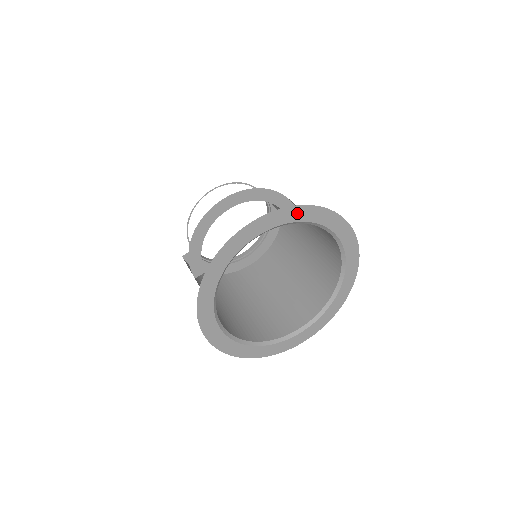
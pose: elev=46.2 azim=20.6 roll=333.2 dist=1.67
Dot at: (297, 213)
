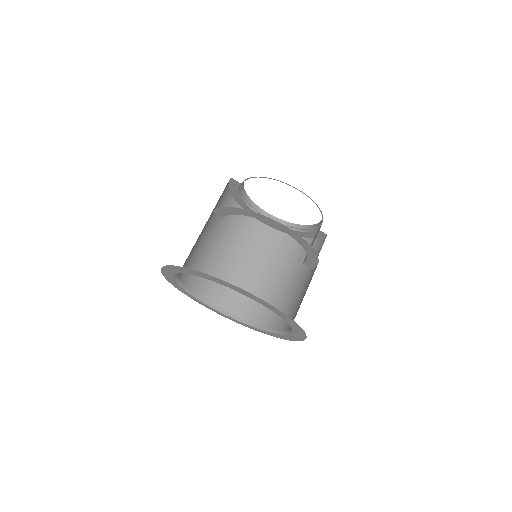
Dot at: (287, 318)
